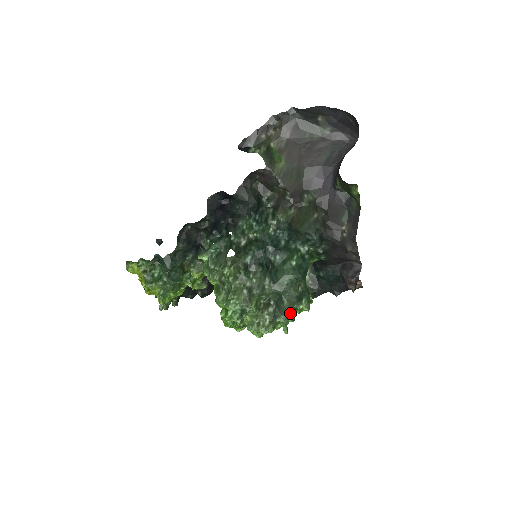
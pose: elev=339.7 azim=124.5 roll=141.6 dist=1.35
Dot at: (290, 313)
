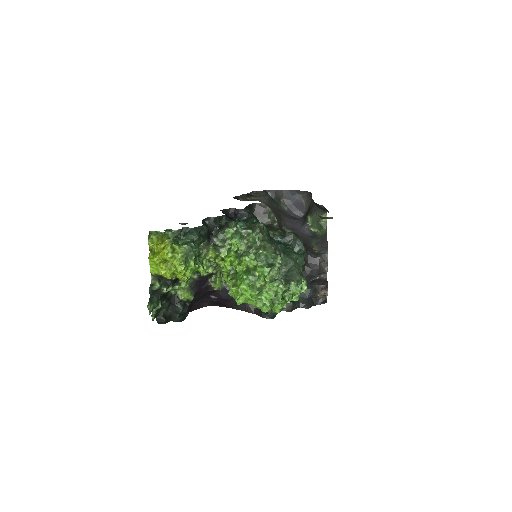
Dot at: (300, 279)
